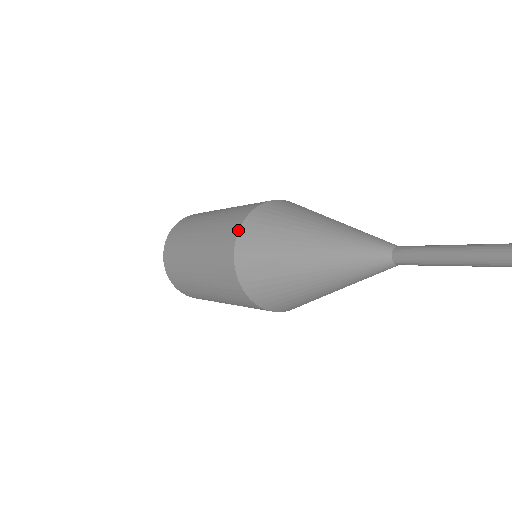
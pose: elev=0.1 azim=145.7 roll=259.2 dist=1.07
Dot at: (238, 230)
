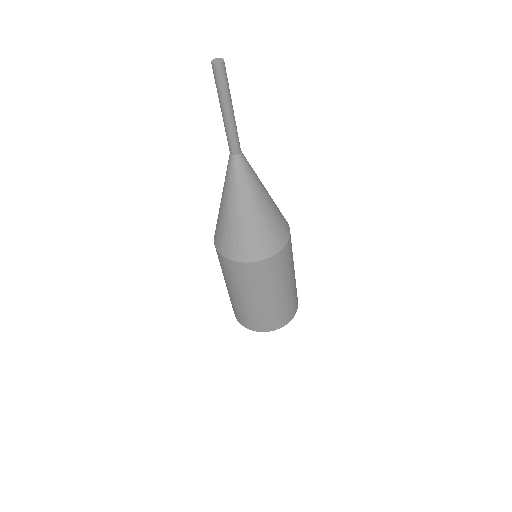
Dot at: occluded
